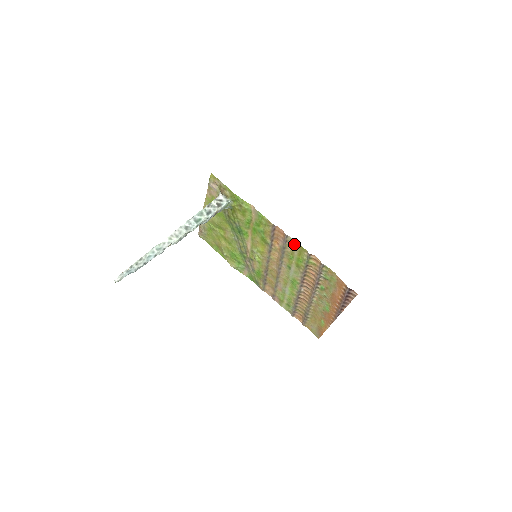
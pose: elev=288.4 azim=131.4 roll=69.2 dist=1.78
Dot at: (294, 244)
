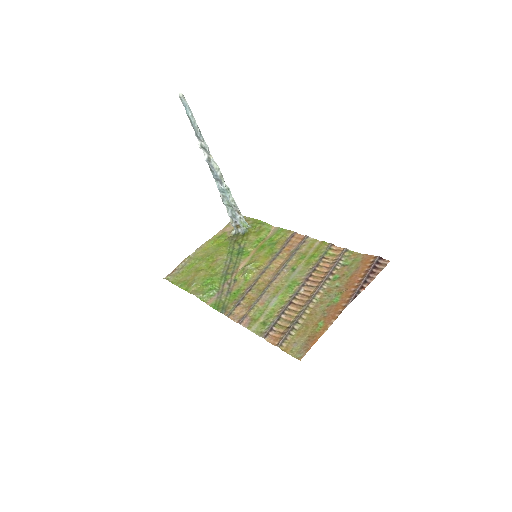
Dot at: (313, 243)
